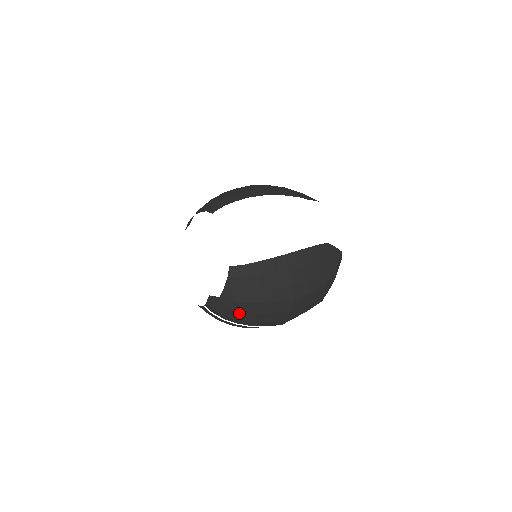
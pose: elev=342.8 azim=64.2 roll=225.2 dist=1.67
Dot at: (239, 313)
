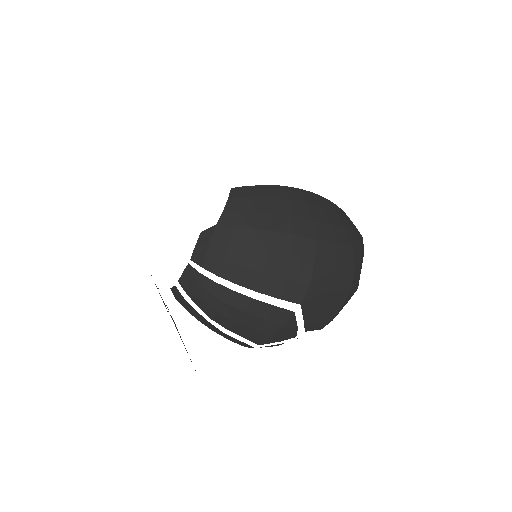
Dot at: (242, 251)
